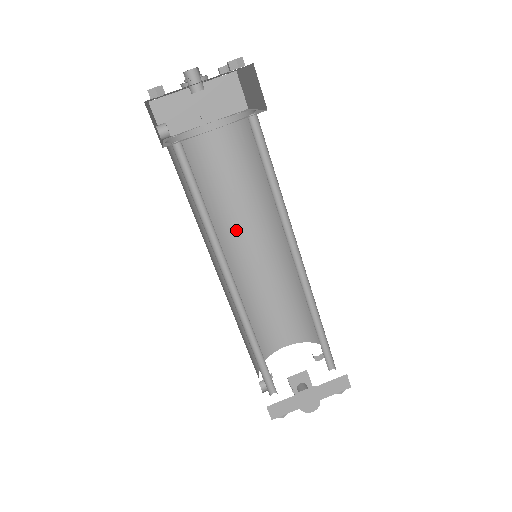
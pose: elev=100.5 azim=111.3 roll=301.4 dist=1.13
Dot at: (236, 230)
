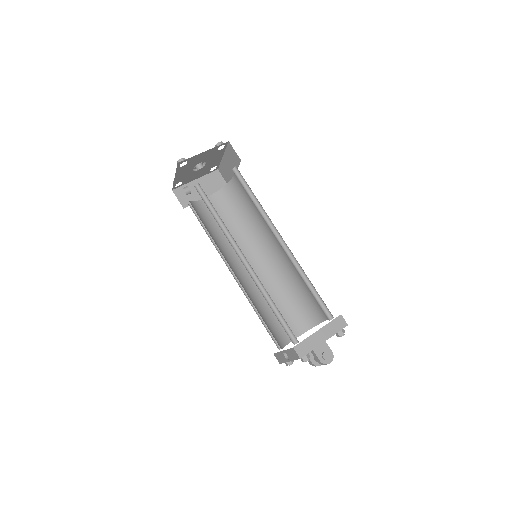
Dot at: occluded
